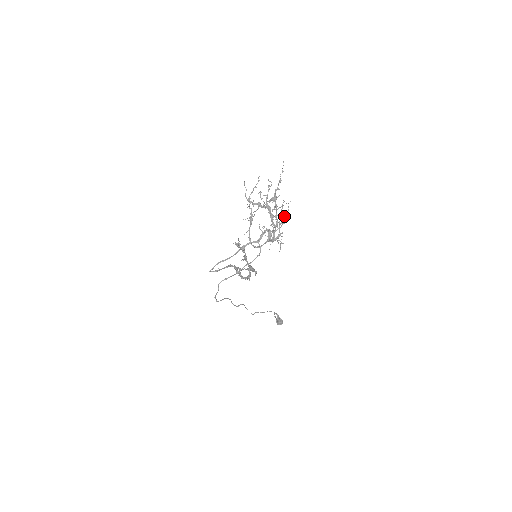
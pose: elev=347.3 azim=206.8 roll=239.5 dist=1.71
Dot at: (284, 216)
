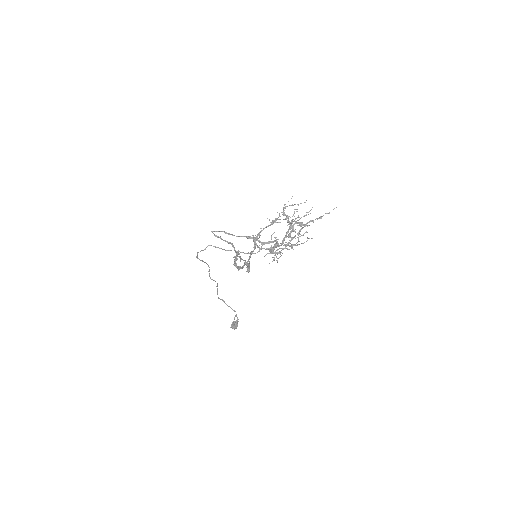
Dot at: occluded
